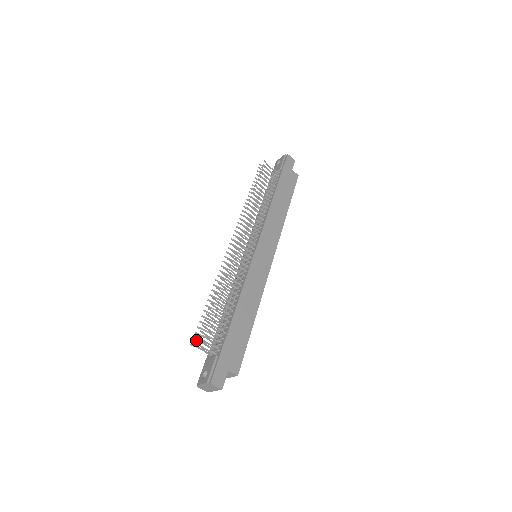
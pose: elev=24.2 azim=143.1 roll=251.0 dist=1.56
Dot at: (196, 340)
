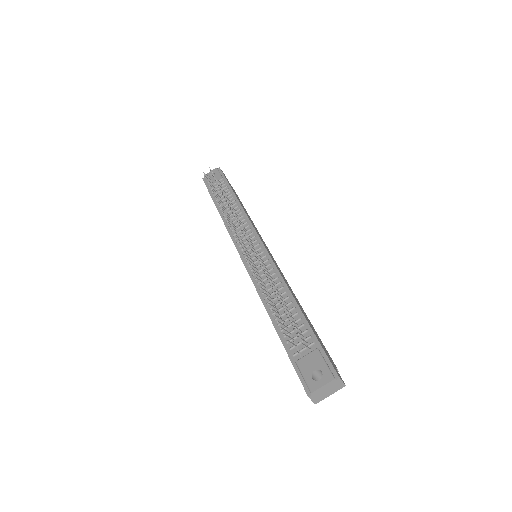
Dot at: (287, 336)
